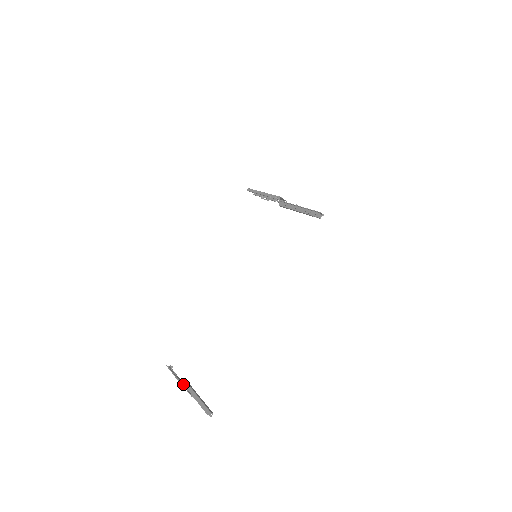
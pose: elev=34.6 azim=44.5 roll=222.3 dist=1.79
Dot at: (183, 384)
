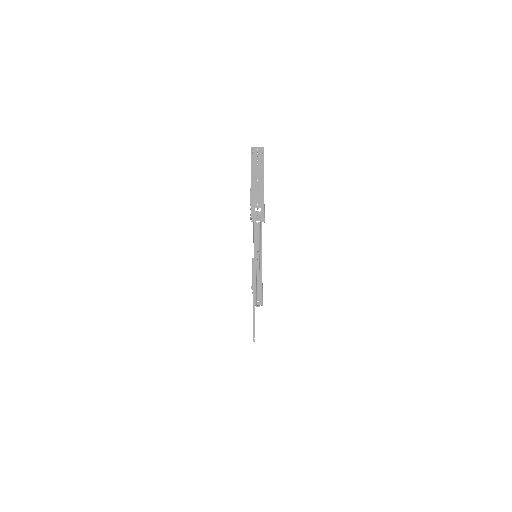
Dot at: occluded
